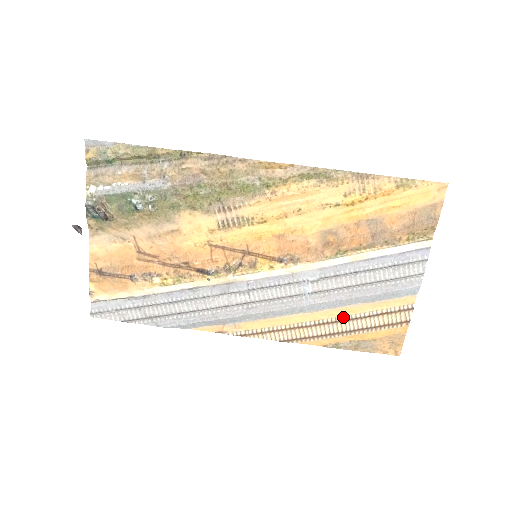
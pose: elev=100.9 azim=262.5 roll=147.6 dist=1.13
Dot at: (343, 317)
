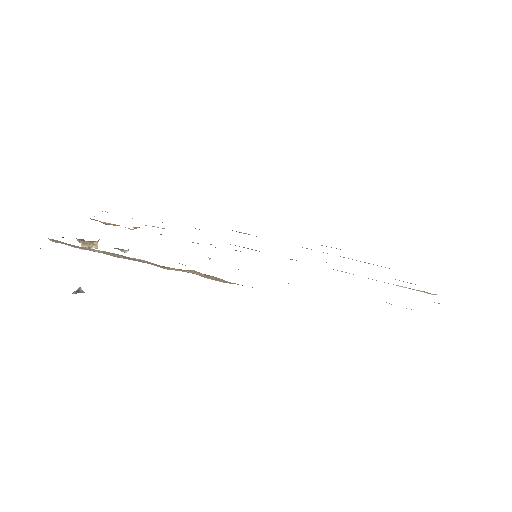
Dot at: occluded
